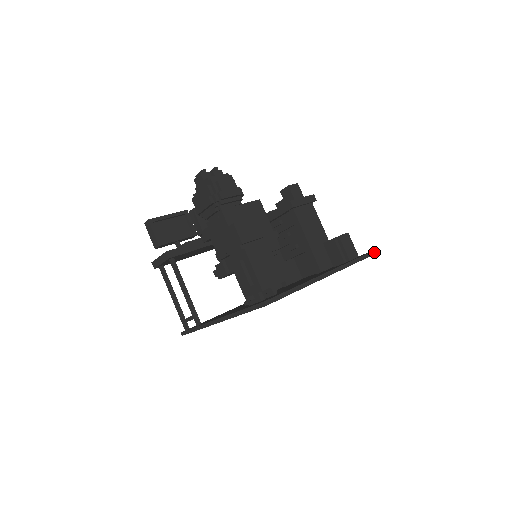
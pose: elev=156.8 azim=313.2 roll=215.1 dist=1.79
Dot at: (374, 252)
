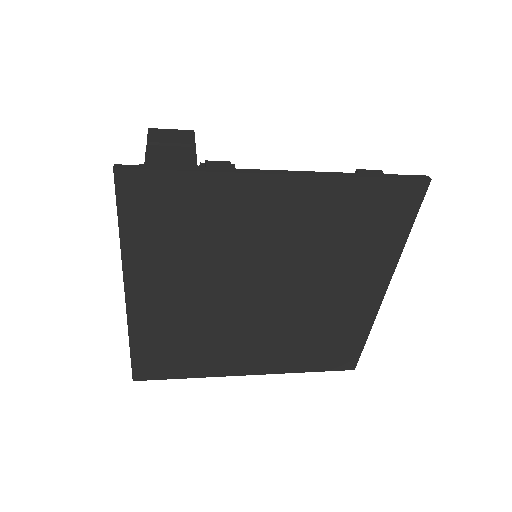
Dot at: (427, 177)
